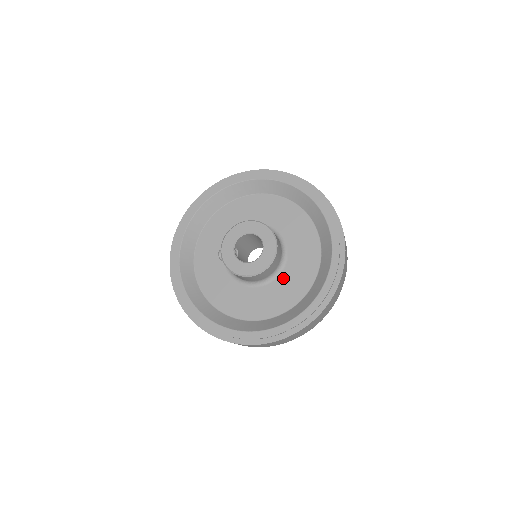
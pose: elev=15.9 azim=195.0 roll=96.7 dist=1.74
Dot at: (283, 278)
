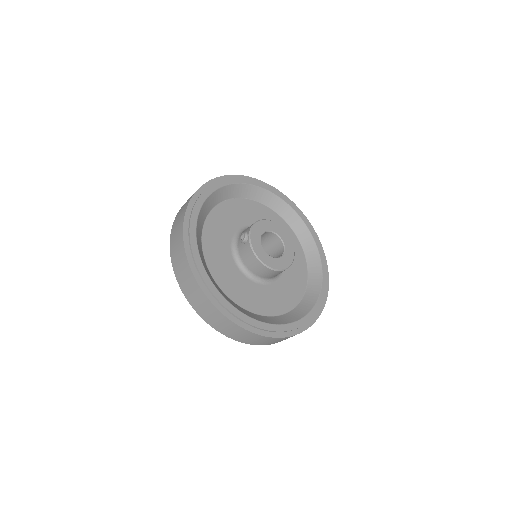
Dot at: (278, 286)
